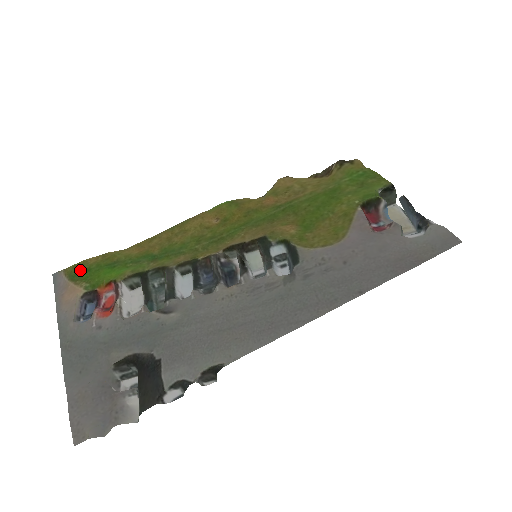
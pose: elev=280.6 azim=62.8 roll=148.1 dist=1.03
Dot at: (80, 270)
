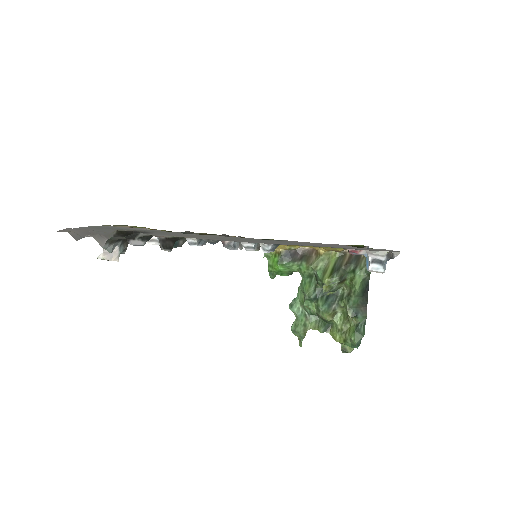
Dot at: occluded
